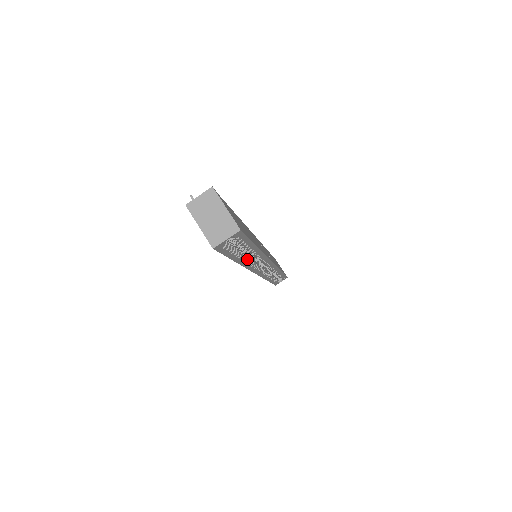
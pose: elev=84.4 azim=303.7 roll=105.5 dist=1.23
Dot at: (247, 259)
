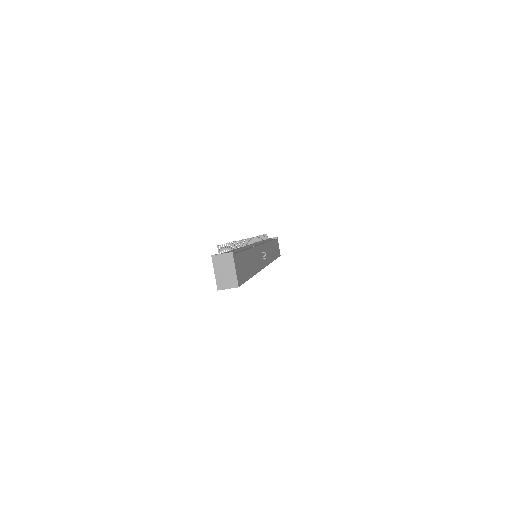
Dot at: occluded
